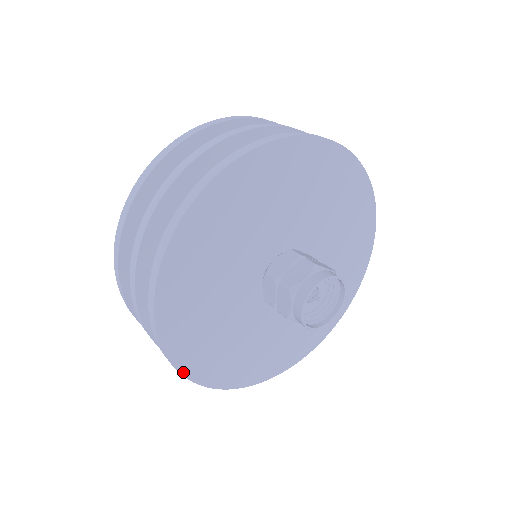
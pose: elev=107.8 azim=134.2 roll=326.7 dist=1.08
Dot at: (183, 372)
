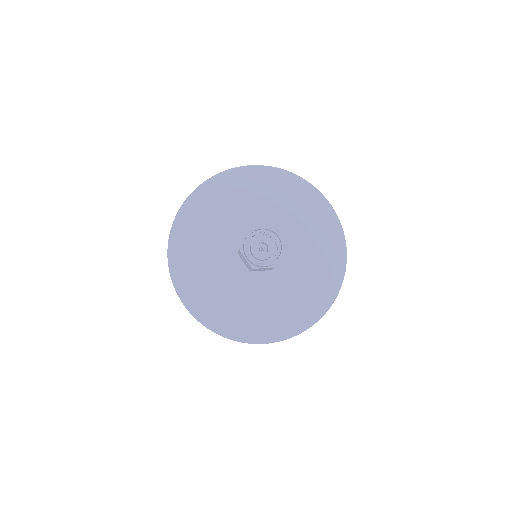
Dot at: (170, 260)
